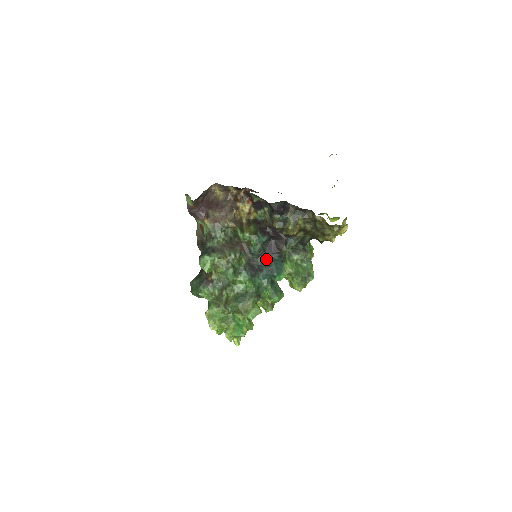
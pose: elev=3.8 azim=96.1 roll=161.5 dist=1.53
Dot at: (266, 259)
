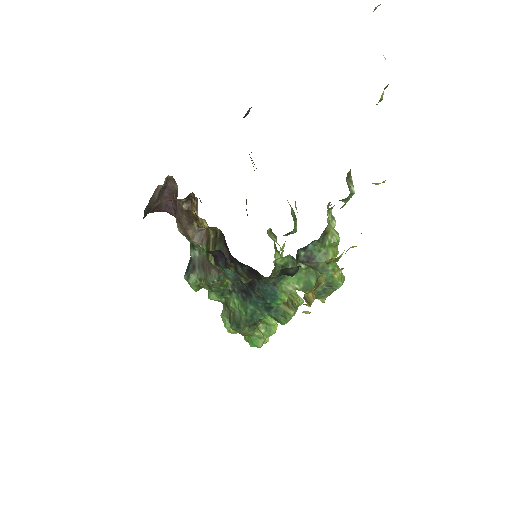
Dot at: (252, 283)
